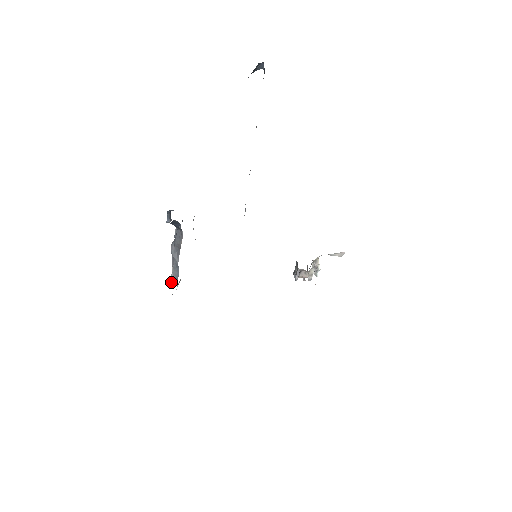
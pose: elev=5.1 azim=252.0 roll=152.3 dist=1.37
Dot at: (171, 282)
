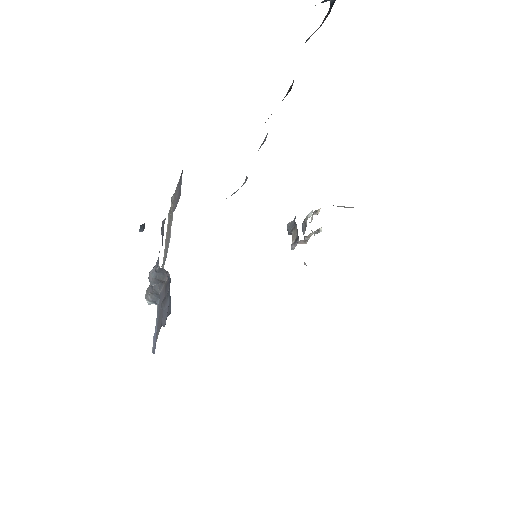
Dot at: (147, 302)
